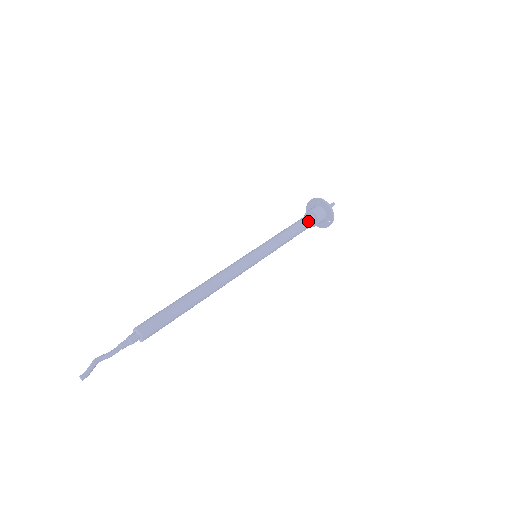
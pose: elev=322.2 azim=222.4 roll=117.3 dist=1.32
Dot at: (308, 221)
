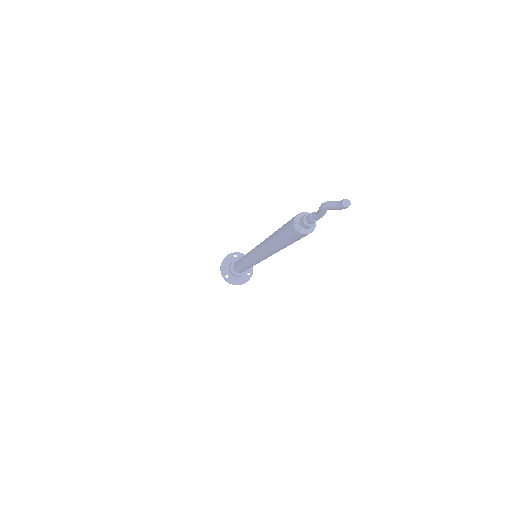
Dot at: occluded
